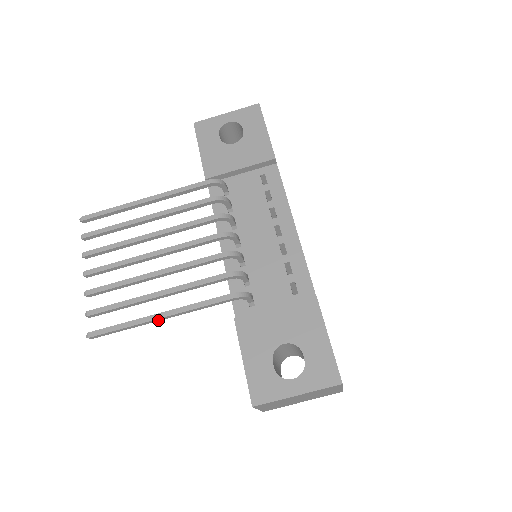
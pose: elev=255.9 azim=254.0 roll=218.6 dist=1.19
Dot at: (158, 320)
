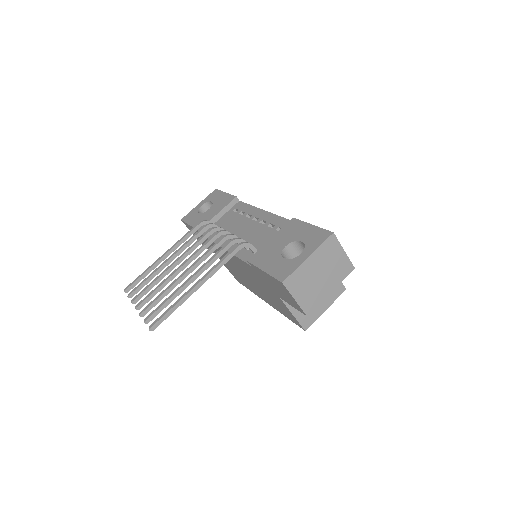
Dot at: (195, 290)
